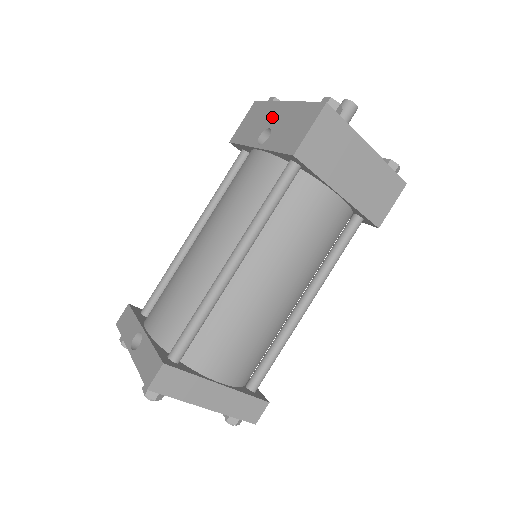
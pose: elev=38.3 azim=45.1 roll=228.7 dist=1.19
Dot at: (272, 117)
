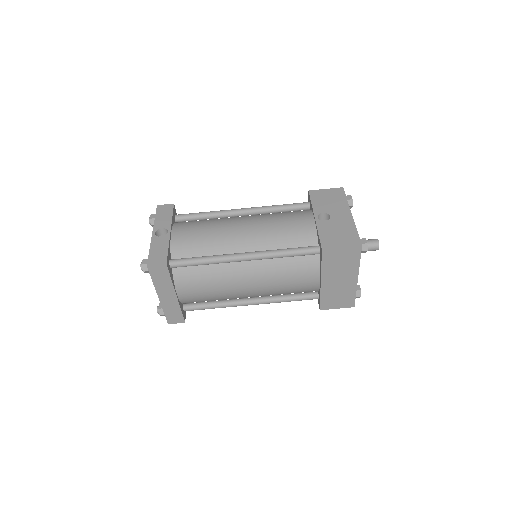
Dot at: (338, 212)
